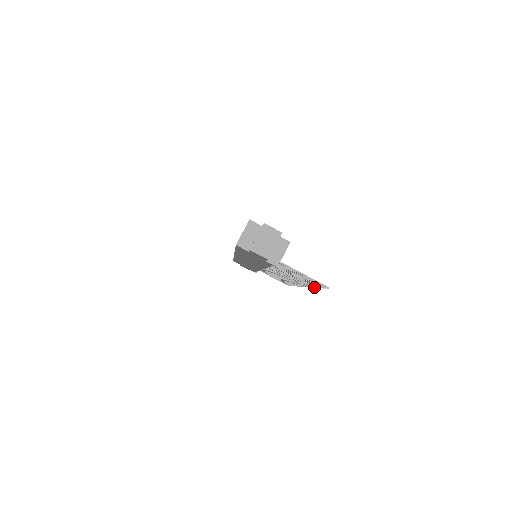
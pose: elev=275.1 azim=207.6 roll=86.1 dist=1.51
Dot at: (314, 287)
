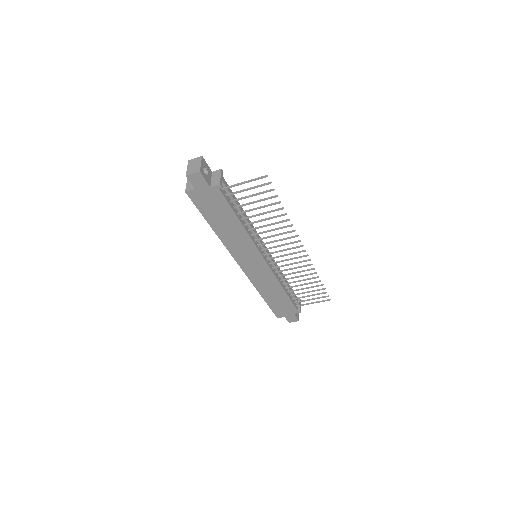
Dot at: (286, 214)
